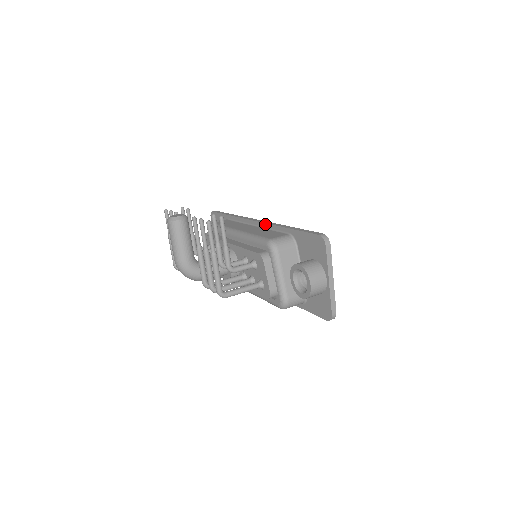
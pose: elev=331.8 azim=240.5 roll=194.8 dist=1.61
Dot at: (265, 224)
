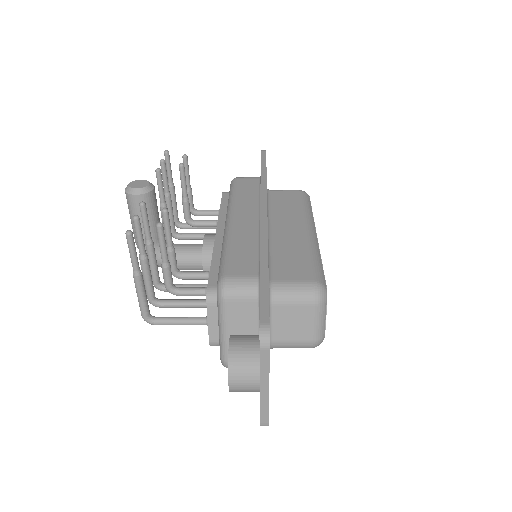
Dot at: (260, 230)
